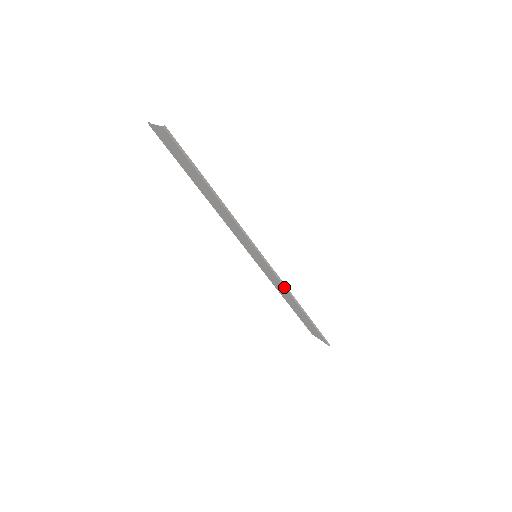
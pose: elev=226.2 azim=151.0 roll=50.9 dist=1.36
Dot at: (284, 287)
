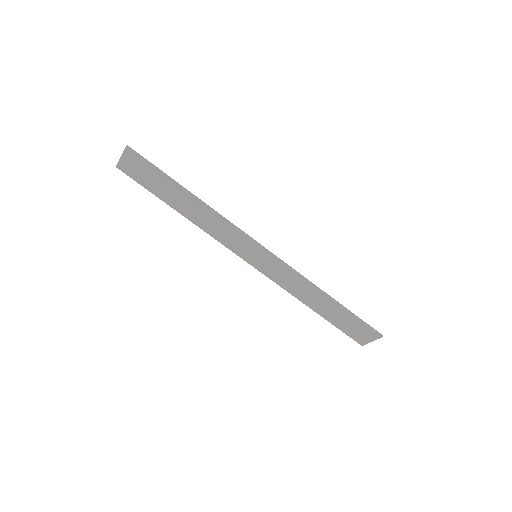
Dot at: (297, 274)
